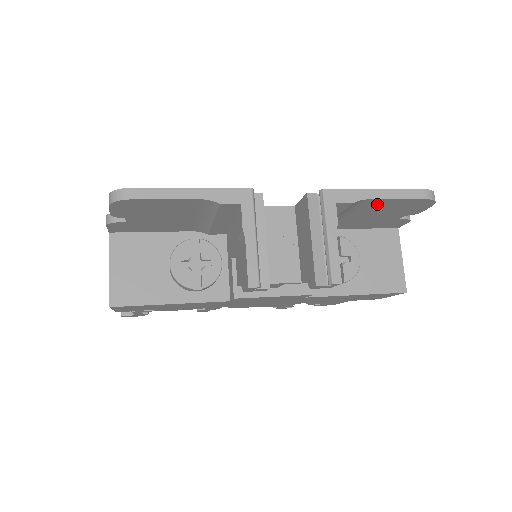
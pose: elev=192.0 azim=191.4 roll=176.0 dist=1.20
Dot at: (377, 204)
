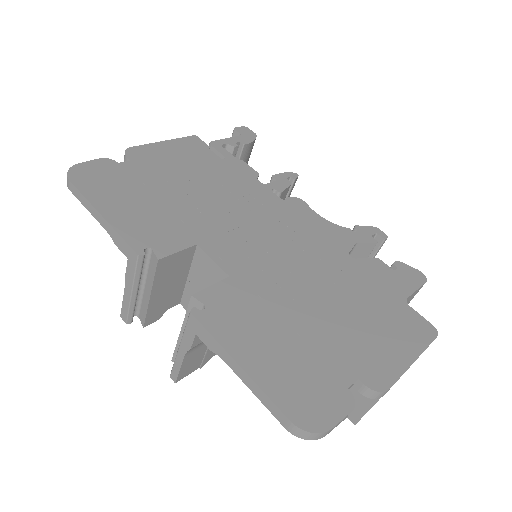
Dot at: occluded
